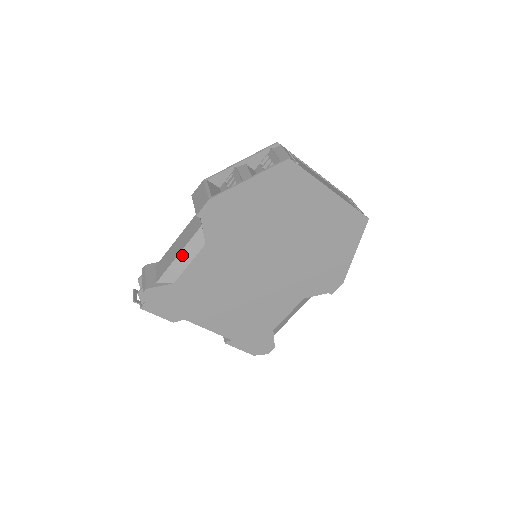
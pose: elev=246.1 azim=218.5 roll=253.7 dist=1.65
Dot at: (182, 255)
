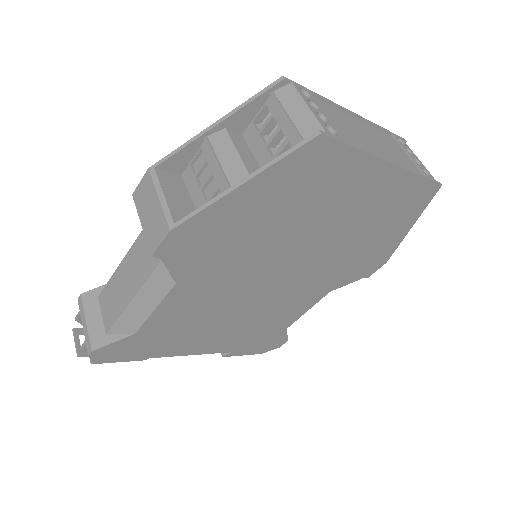
Dot at: (139, 300)
